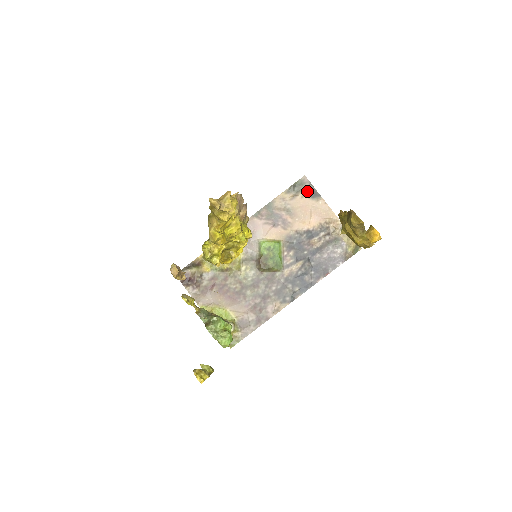
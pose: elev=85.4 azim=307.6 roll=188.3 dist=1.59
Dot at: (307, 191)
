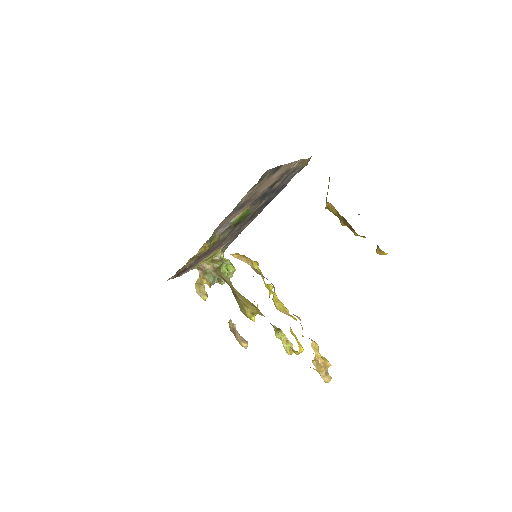
Dot at: (270, 174)
